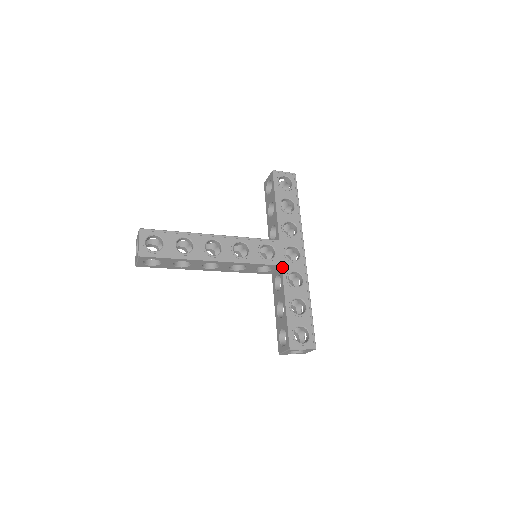
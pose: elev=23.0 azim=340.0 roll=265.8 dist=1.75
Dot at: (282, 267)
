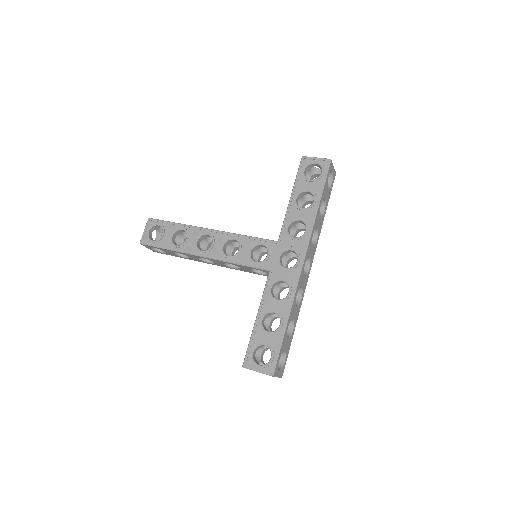
Dot at: (269, 273)
